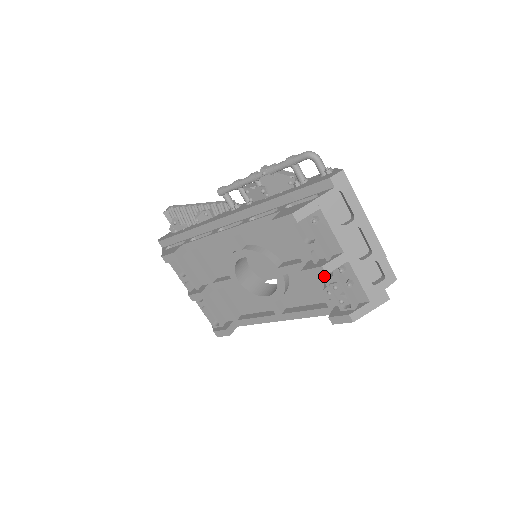
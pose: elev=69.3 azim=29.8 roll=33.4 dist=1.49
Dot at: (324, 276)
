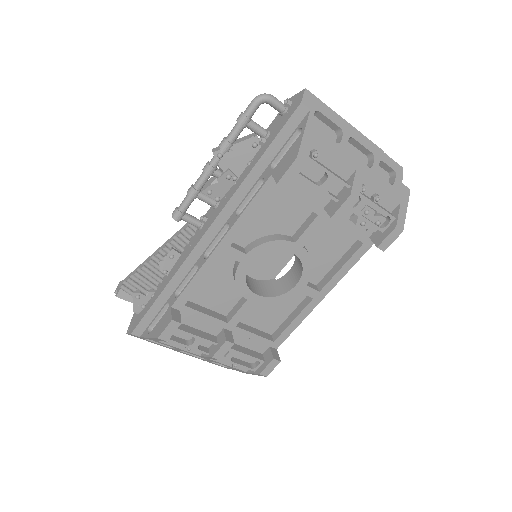
Dot at: (352, 208)
